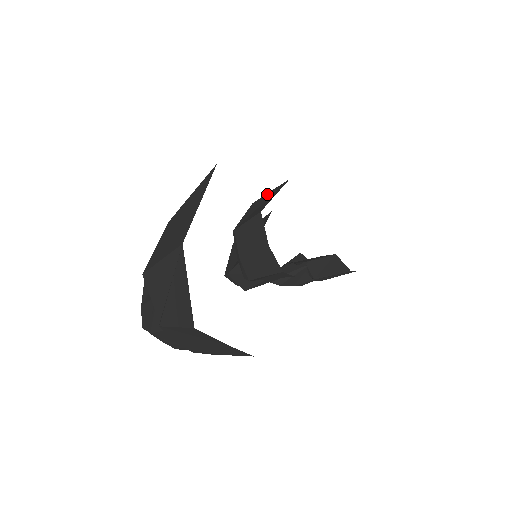
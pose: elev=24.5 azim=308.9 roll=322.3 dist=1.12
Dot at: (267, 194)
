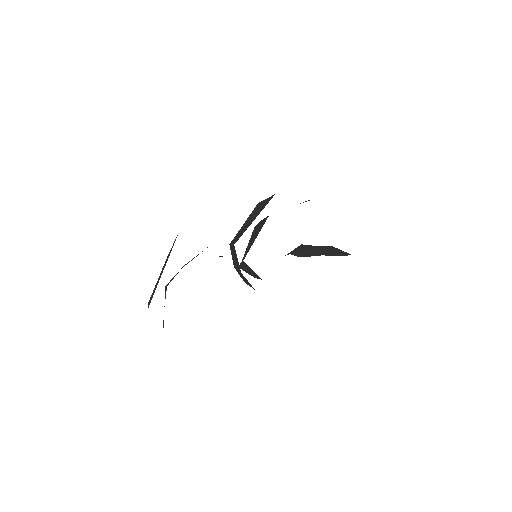
Dot at: (263, 201)
